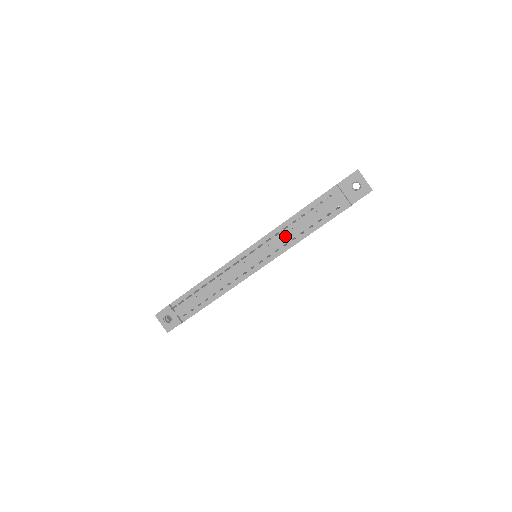
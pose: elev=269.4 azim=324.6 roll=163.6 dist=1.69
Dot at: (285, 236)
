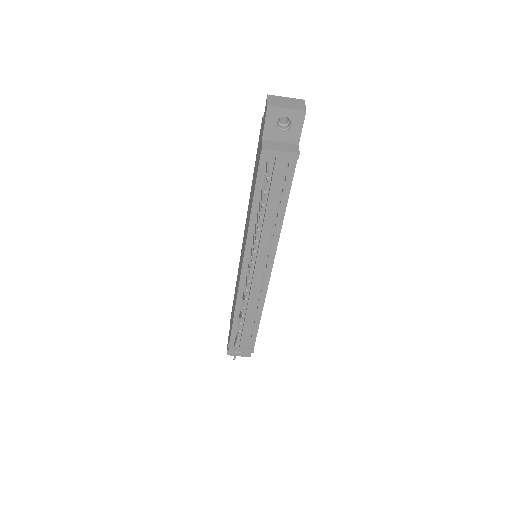
Dot at: (264, 233)
